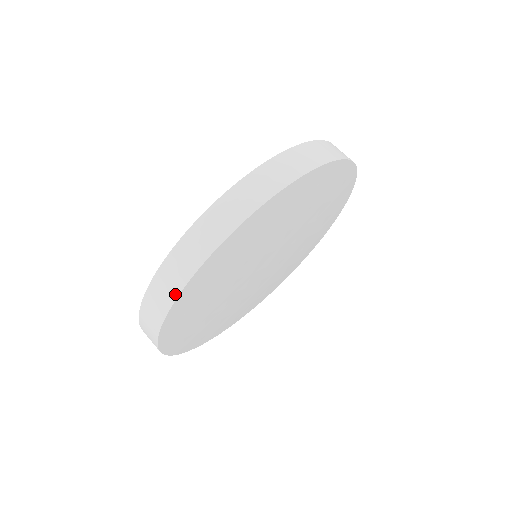
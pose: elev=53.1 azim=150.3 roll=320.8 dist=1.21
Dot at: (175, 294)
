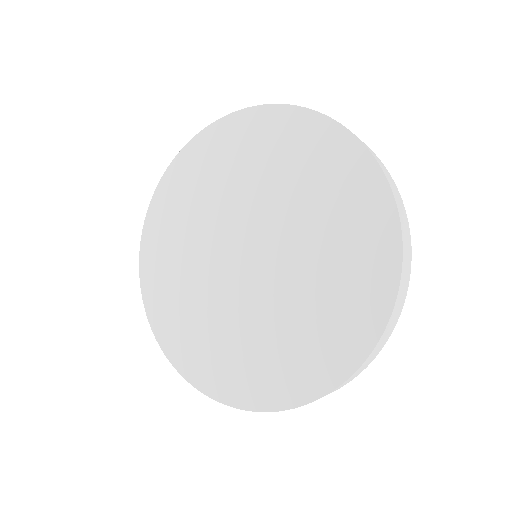
Dot at: occluded
